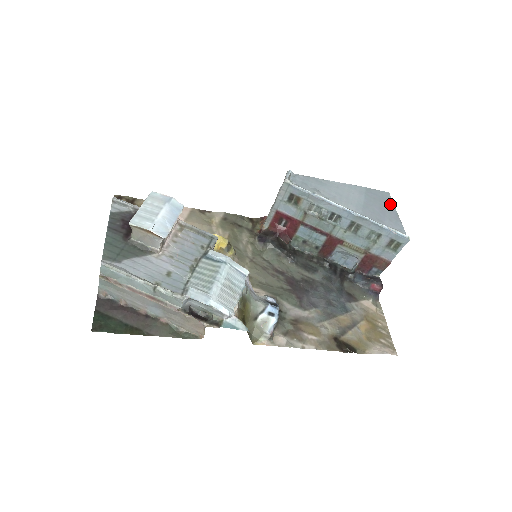
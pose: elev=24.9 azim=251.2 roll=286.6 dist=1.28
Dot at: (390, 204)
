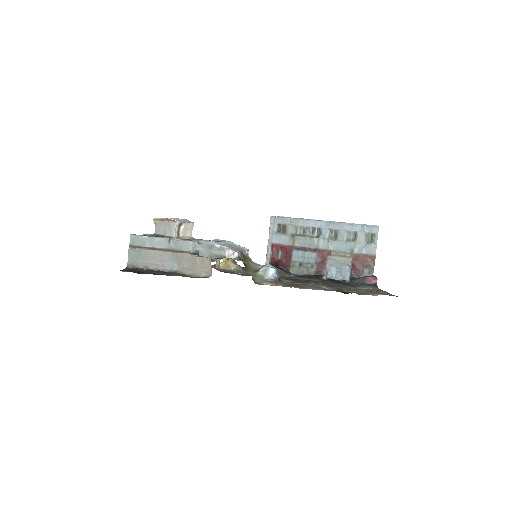
Dot at: occluded
